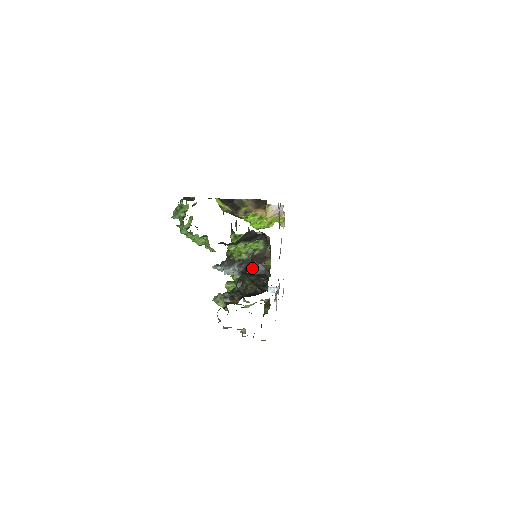
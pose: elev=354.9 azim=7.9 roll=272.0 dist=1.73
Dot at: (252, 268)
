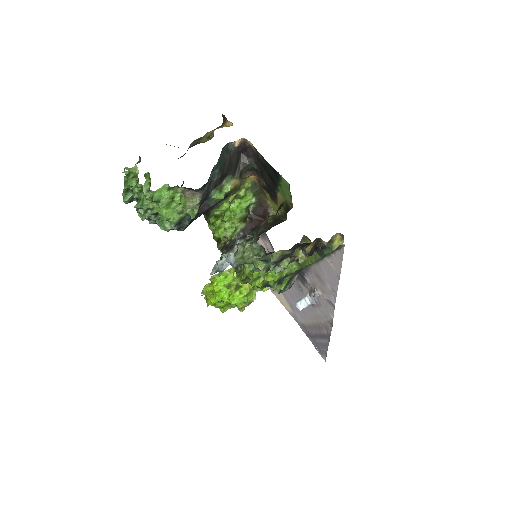
Dot at: occluded
